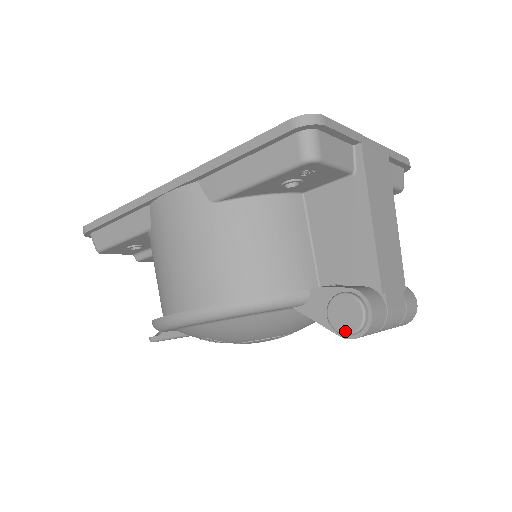
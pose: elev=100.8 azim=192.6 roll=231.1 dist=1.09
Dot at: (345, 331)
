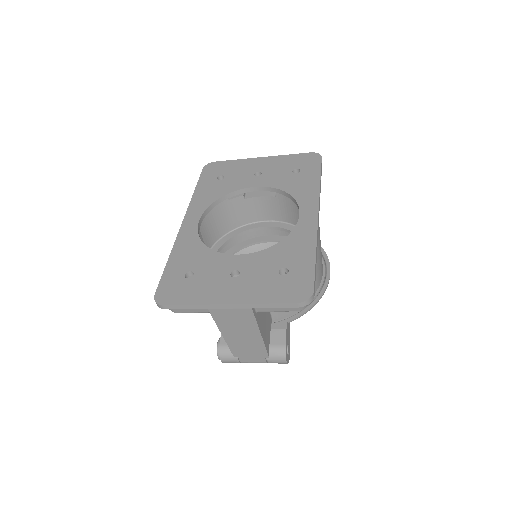
Dot at: occluded
